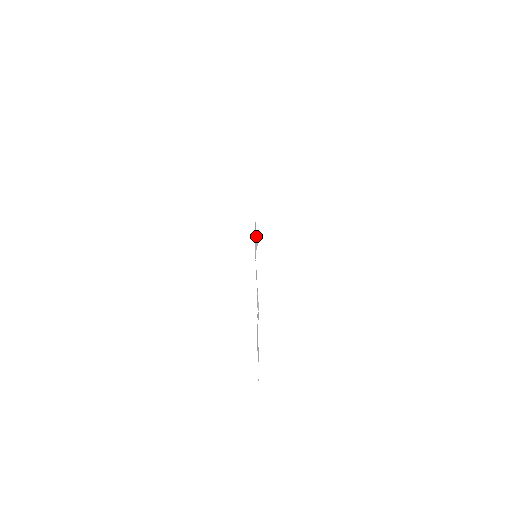
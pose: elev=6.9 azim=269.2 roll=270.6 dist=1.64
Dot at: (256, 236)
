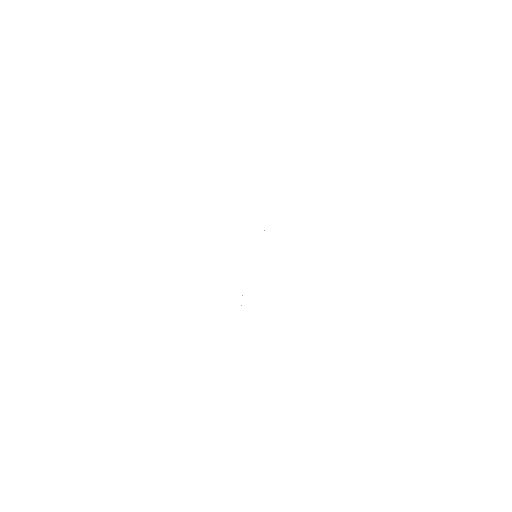
Dot at: occluded
